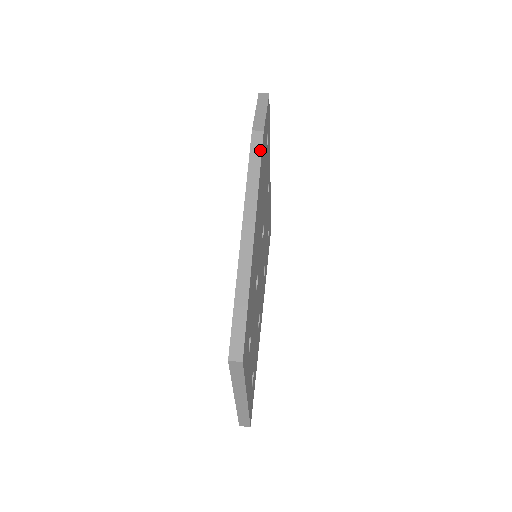
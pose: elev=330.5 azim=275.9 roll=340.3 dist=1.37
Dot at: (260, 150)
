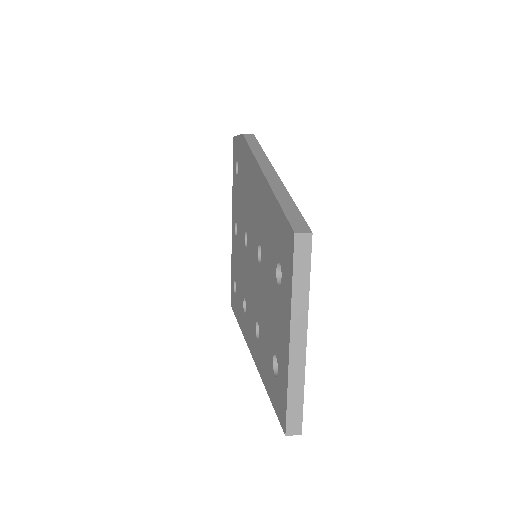
Dot at: (256, 140)
